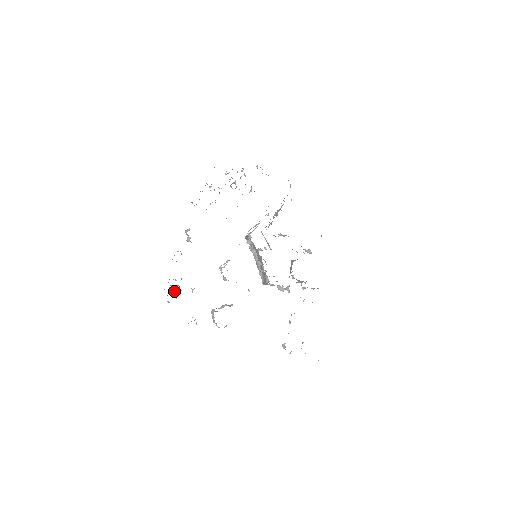
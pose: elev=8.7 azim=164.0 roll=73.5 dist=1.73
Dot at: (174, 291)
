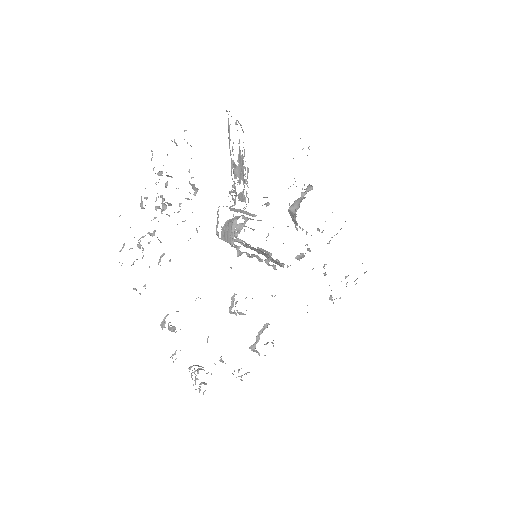
Dot at: occluded
